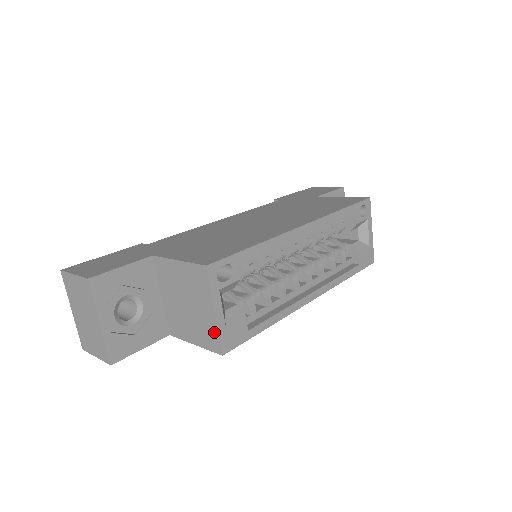
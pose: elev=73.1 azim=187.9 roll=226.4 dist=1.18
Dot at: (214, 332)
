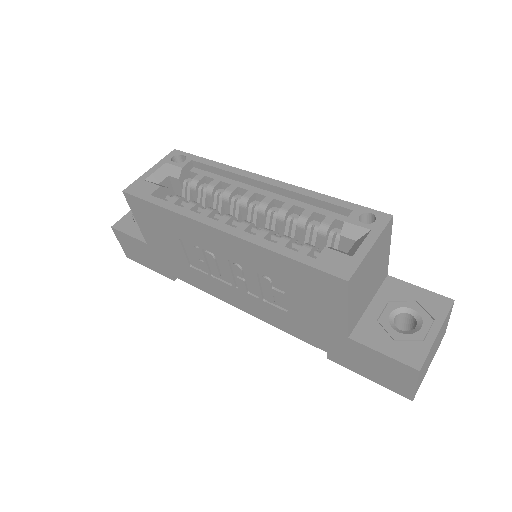
Dot at: occluded
